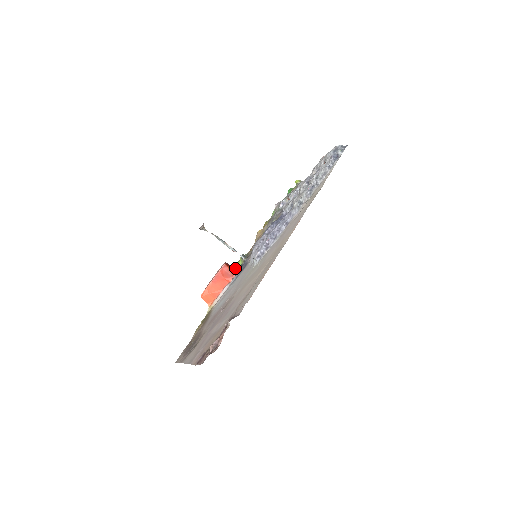
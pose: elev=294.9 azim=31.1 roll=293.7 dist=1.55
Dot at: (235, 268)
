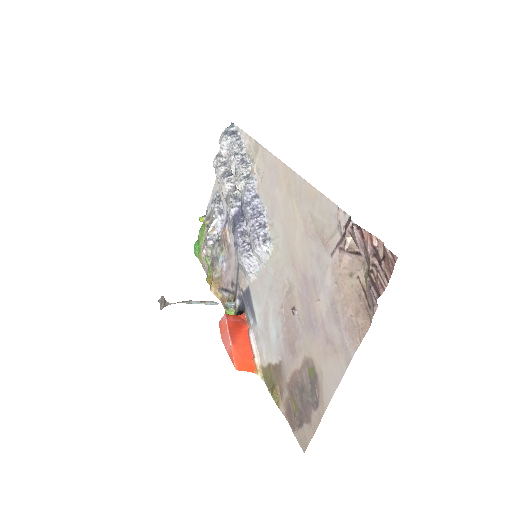
Dot at: occluded
